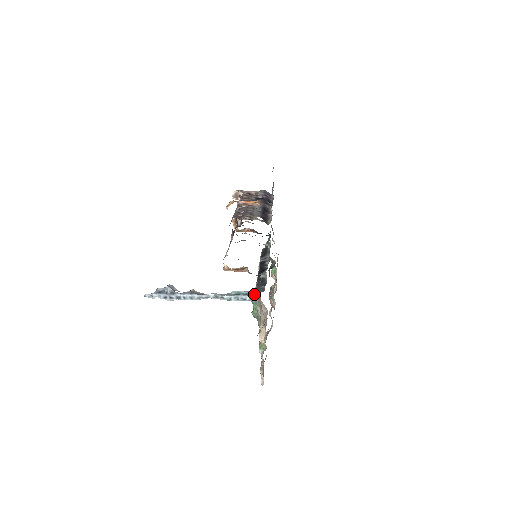
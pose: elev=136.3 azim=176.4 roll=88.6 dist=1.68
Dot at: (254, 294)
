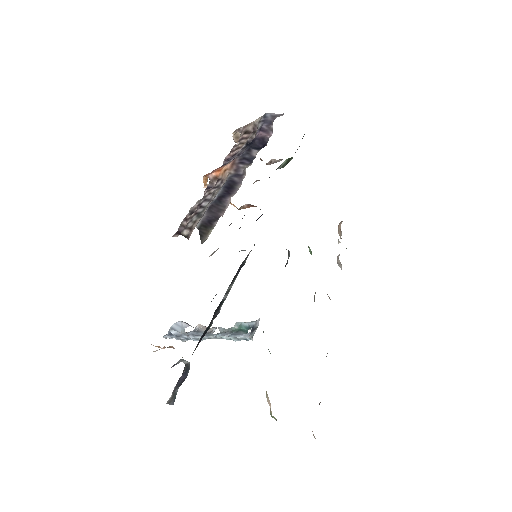
Dot at: (253, 331)
